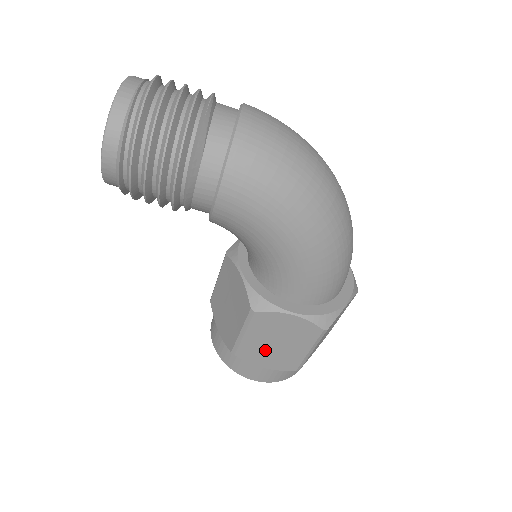
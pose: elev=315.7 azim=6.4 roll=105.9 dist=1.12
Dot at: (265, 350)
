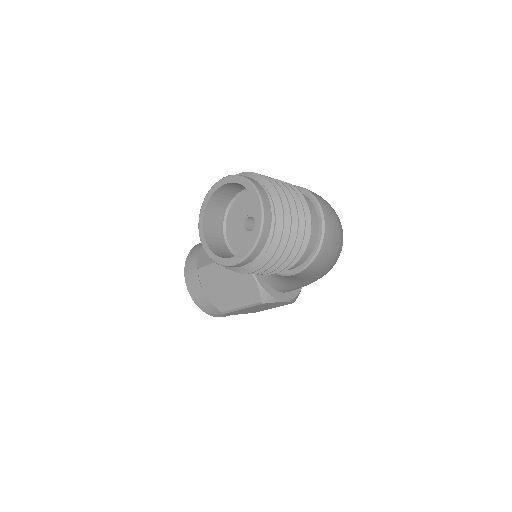
Dot at: occluded
